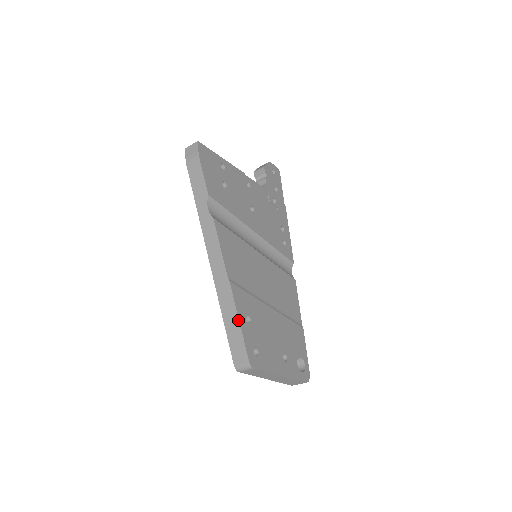
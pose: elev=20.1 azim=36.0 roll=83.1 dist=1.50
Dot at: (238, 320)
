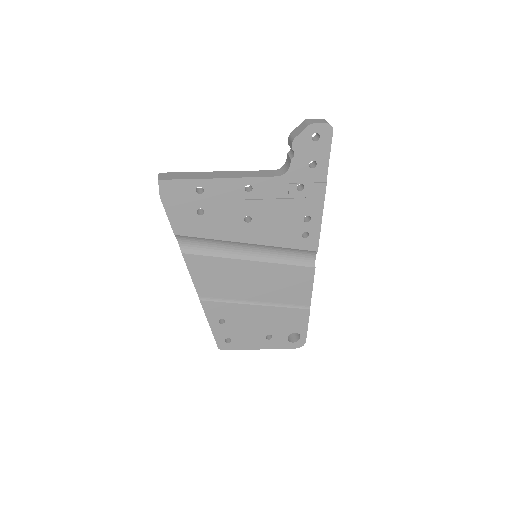
Dot at: (209, 324)
